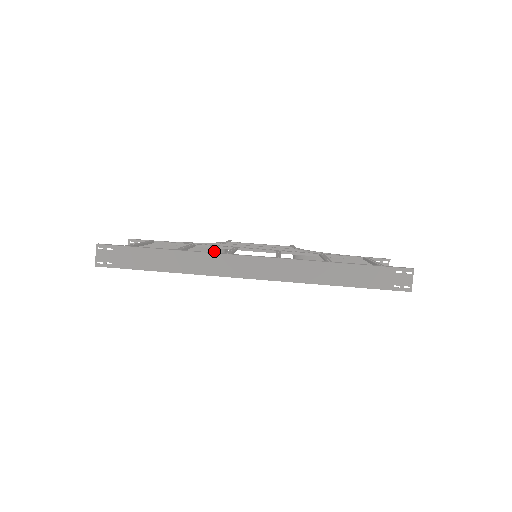
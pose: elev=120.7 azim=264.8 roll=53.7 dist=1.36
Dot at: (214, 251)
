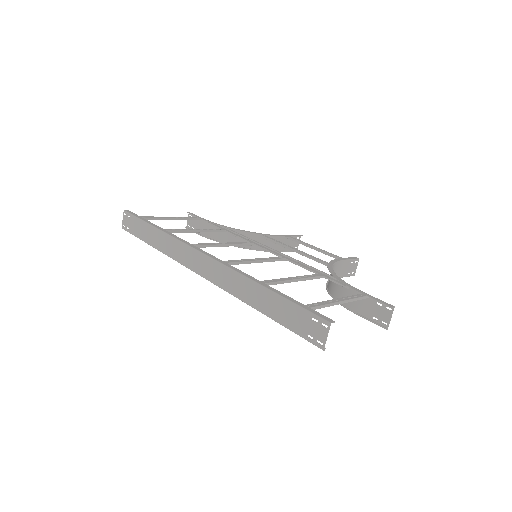
Dot at: (259, 242)
